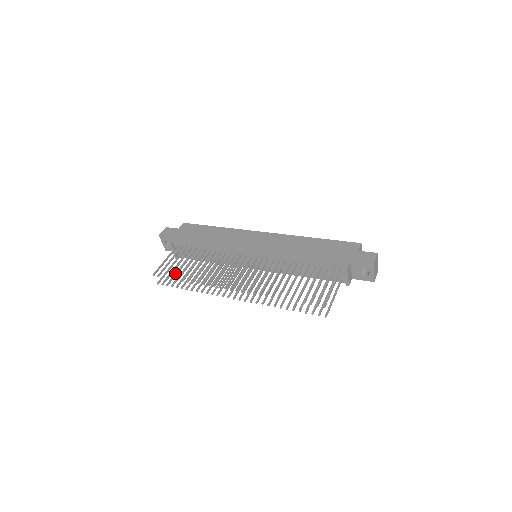
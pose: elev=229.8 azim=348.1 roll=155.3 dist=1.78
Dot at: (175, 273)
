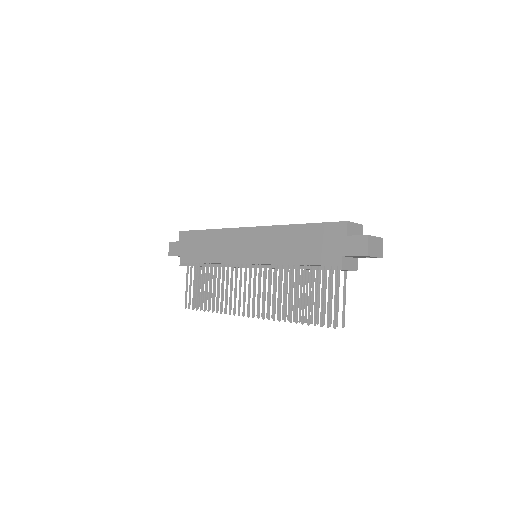
Dot at: occluded
